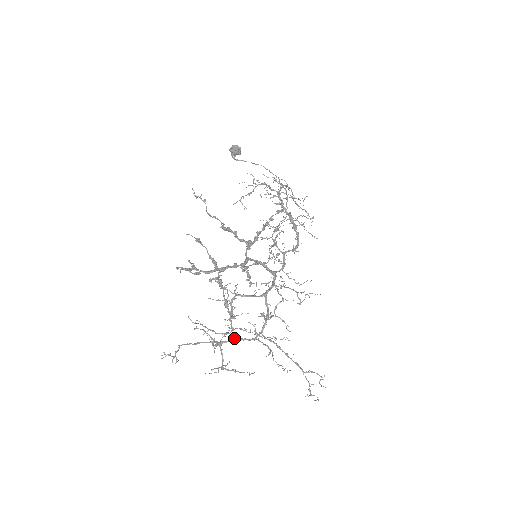
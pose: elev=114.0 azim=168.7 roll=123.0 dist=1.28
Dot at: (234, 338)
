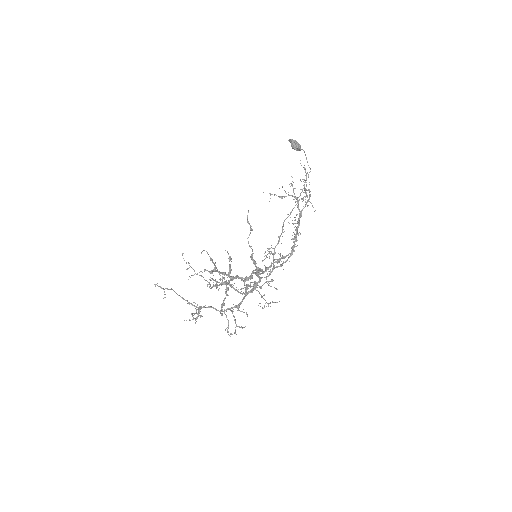
Dot at: (211, 307)
